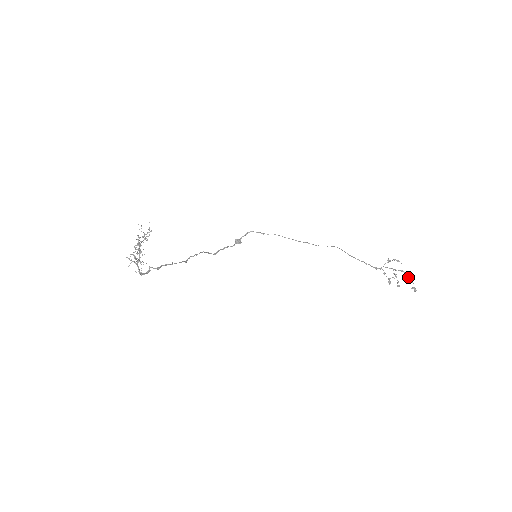
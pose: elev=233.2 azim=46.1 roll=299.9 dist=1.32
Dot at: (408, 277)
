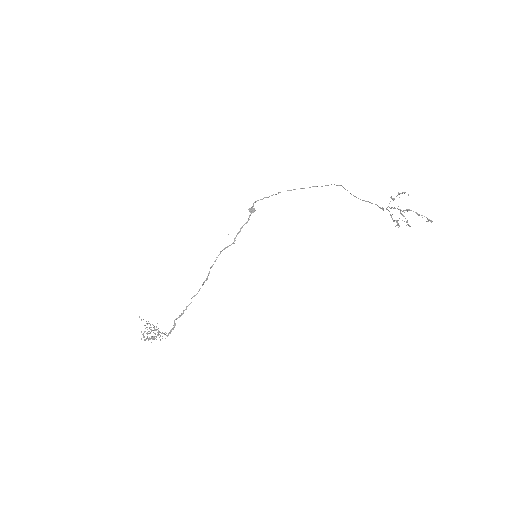
Dot at: (417, 214)
